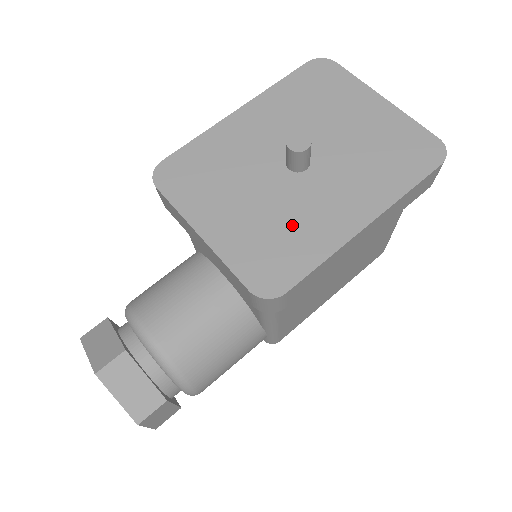
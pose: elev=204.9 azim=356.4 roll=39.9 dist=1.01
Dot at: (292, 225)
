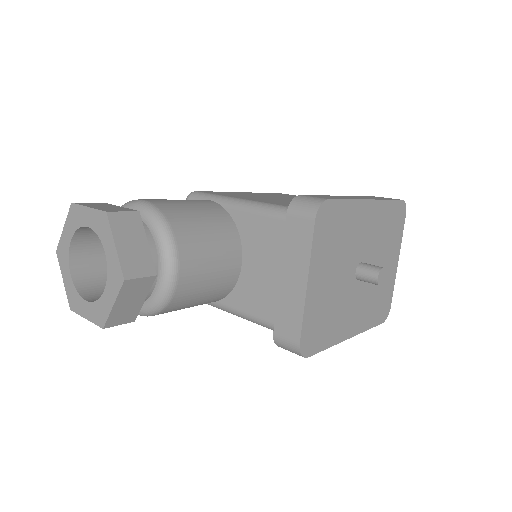
Dot at: (335, 313)
